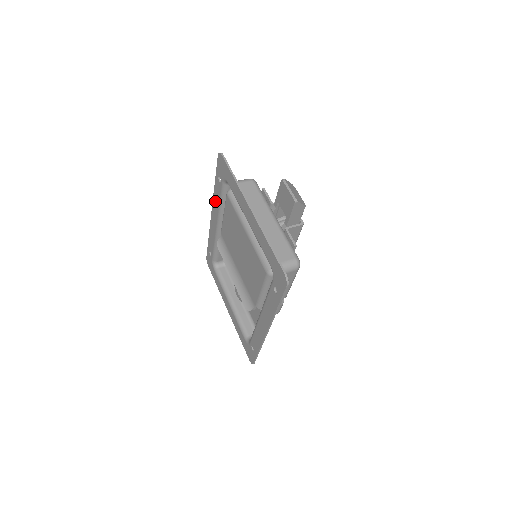
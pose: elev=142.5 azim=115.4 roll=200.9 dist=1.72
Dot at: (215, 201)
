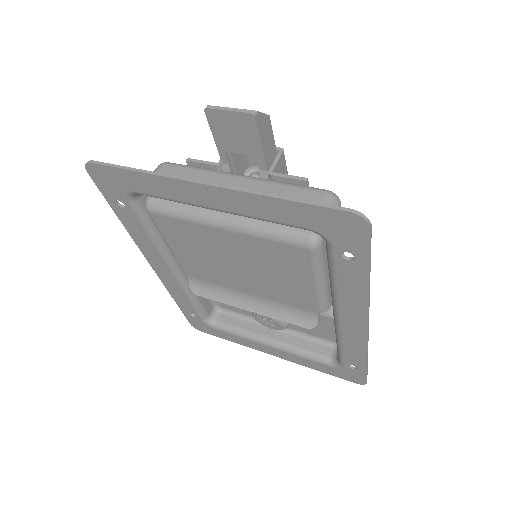
Dot at: (141, 243)
